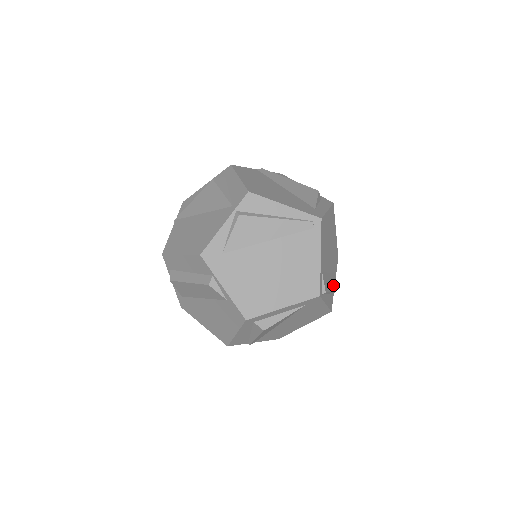
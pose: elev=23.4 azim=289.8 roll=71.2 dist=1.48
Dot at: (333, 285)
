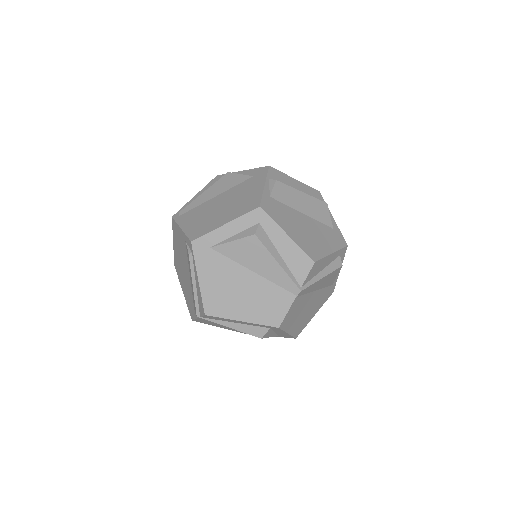
Dot at: occluded
